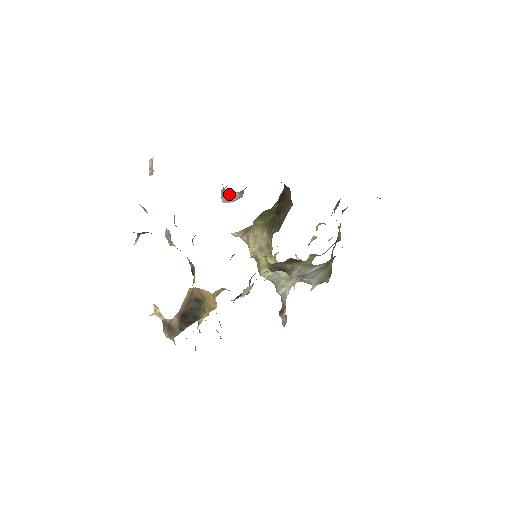
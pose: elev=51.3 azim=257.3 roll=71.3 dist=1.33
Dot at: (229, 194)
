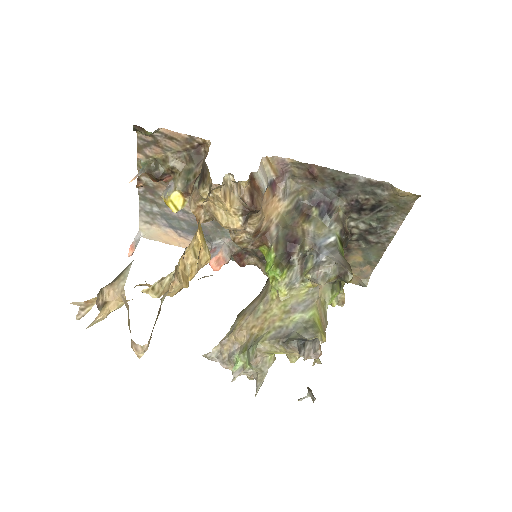
Dot at: (218, 247)
